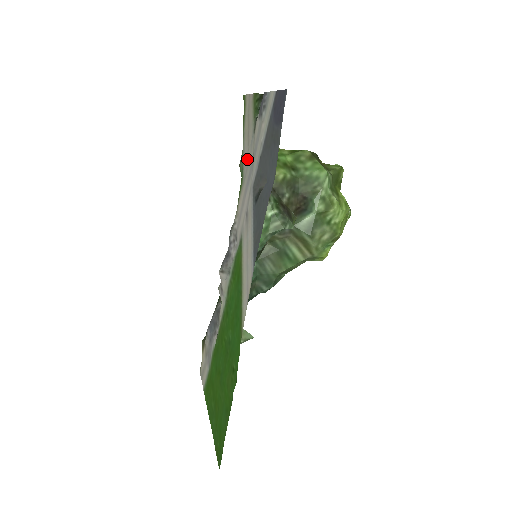
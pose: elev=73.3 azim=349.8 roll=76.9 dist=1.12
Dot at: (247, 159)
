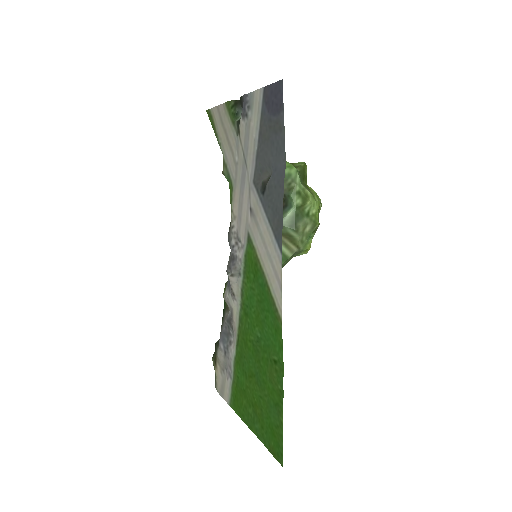
Dot at: (234, 163)
